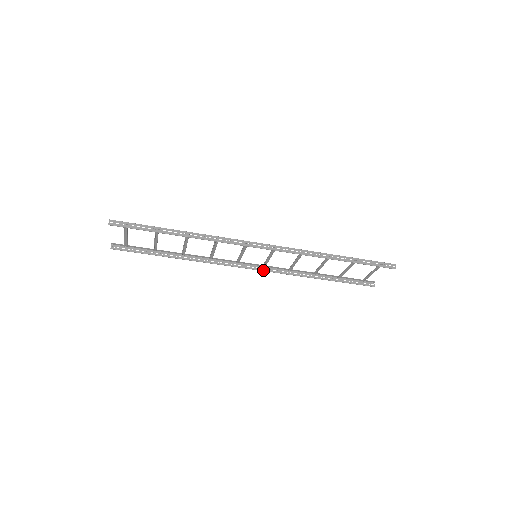
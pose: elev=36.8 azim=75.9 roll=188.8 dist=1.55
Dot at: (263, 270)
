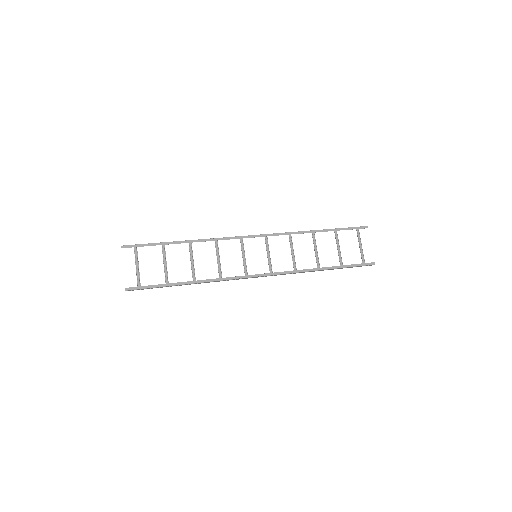
Dot at: (264, 236)
